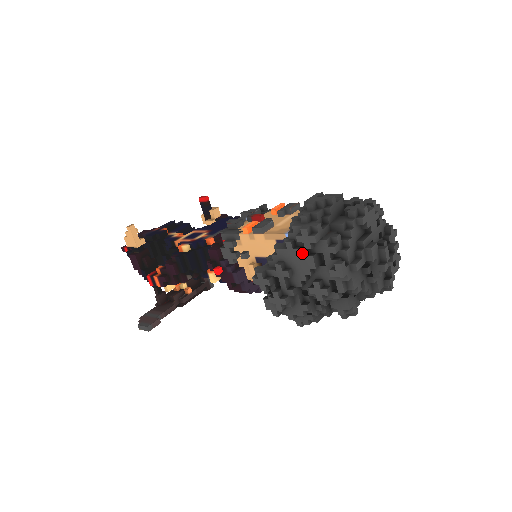
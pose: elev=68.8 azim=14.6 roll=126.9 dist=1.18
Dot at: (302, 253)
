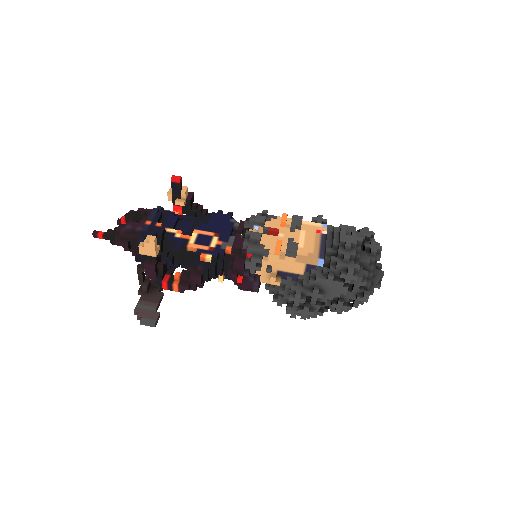
Dot at: (340, 284)
